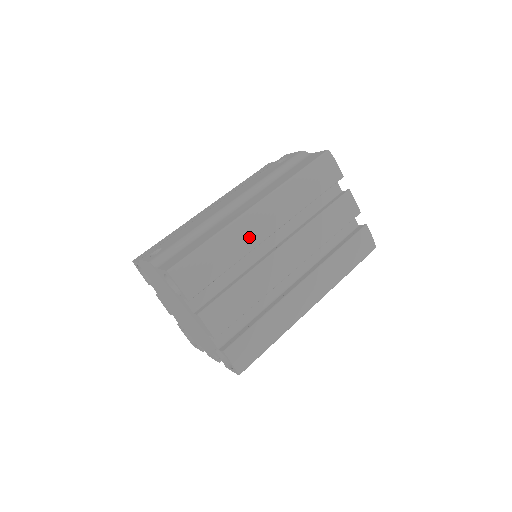
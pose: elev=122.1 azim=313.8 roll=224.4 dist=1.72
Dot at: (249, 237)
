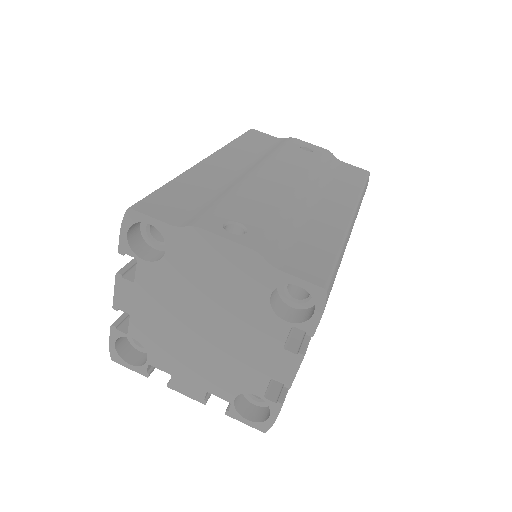
Dot at: occluded
